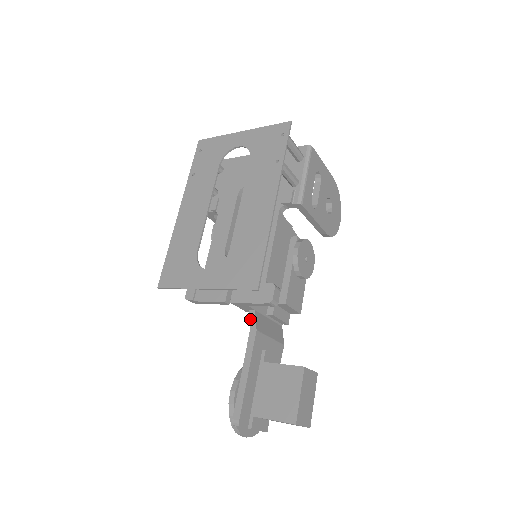
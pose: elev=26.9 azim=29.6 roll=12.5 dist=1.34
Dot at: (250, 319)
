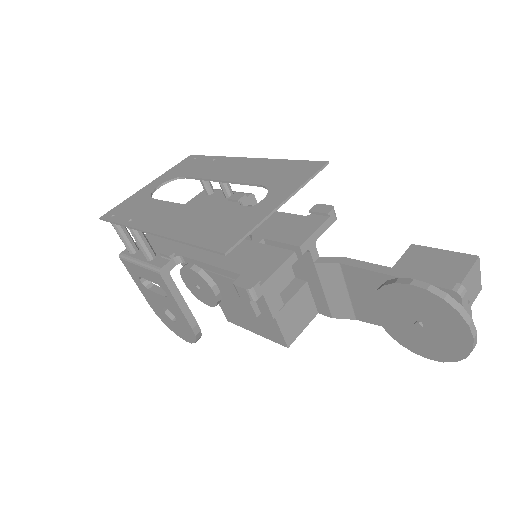
Dot at: (327, 262)
